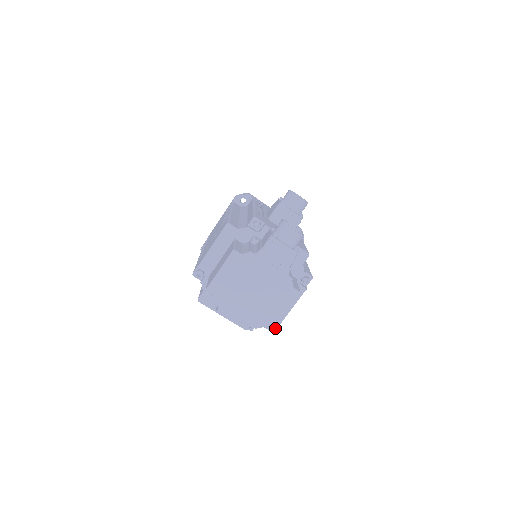
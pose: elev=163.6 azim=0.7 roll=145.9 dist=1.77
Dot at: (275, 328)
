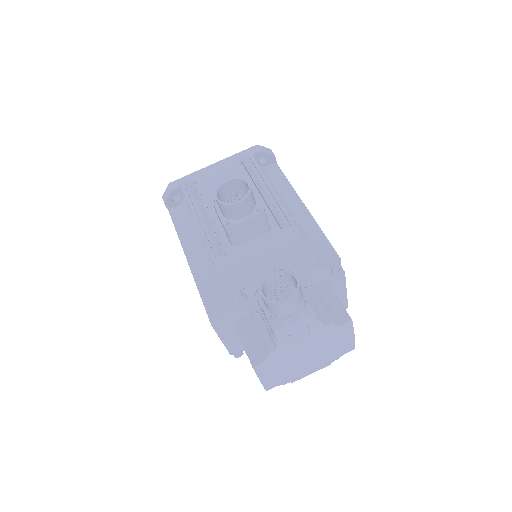
Dot at: (346, 308)
